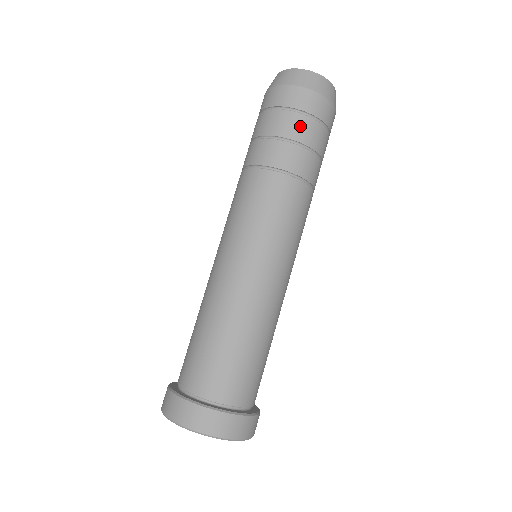
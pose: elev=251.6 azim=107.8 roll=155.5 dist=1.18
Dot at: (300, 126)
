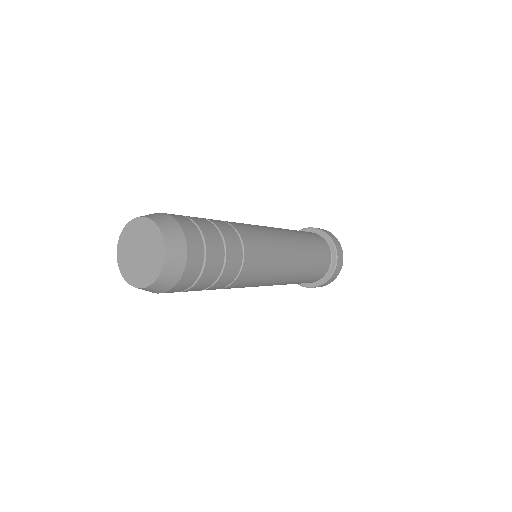
Dot at: (195, 289)
